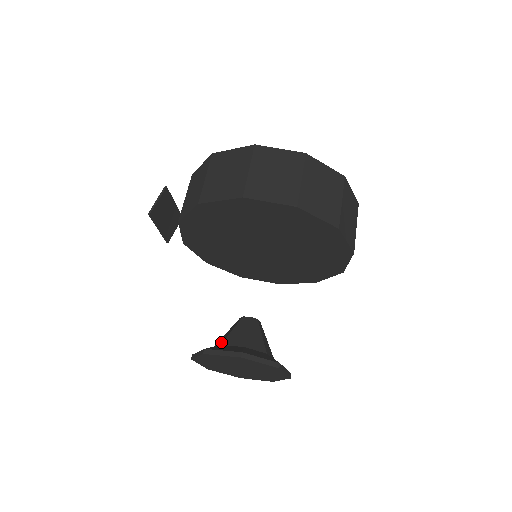
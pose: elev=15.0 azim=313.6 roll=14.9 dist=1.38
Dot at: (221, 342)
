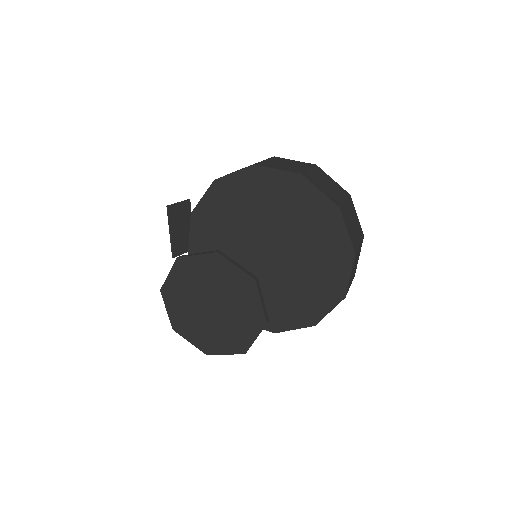
Dot at: occluded
